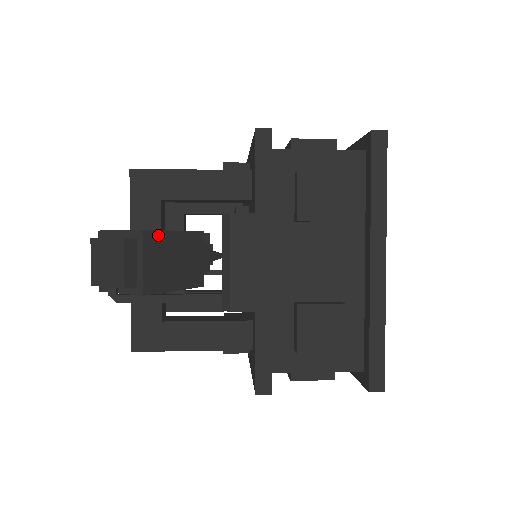
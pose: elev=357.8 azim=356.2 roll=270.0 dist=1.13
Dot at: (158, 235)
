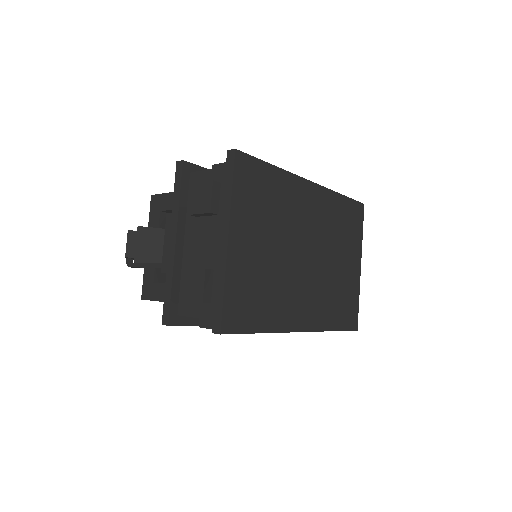
Dot at: (150, 230)
